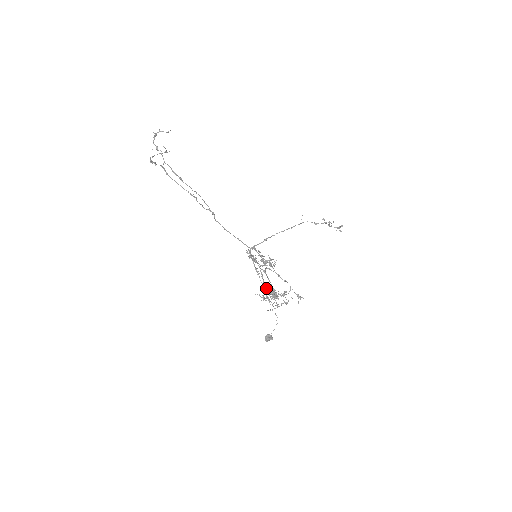
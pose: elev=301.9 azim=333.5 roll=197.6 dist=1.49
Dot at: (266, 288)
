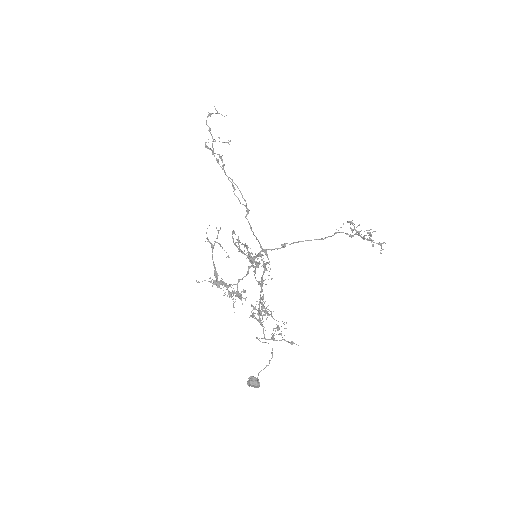
Dot at: (237, 289)
